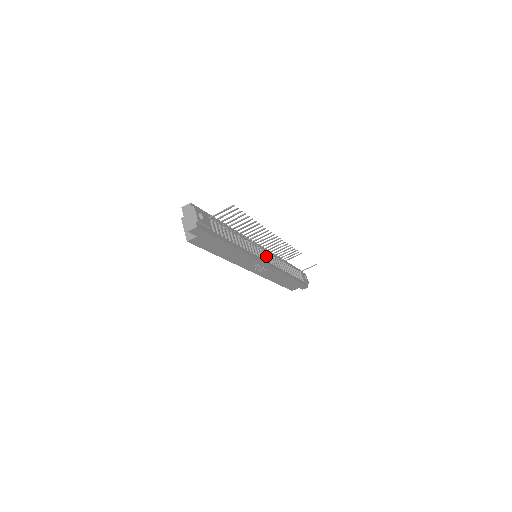
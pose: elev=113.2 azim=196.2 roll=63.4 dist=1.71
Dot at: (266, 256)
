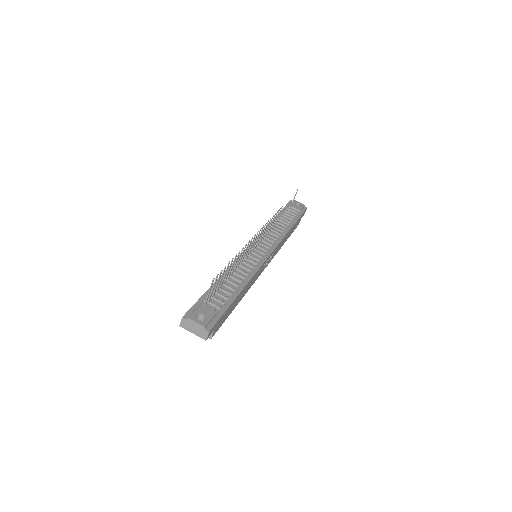
Dot at: (262, 246)
